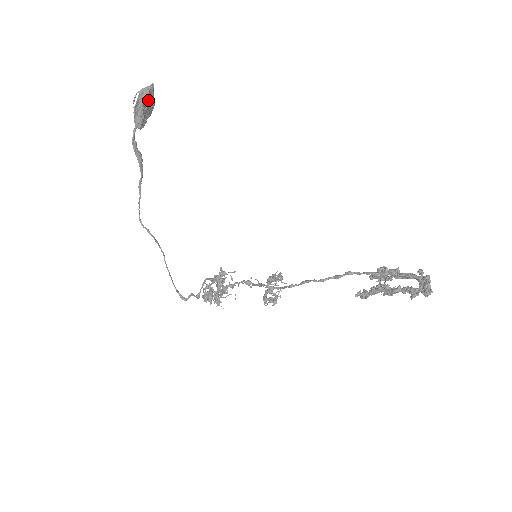
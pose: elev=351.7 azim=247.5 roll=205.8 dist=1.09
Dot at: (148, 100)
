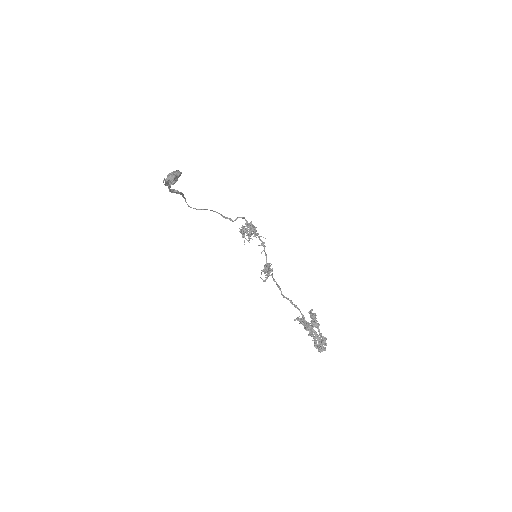
Dot at: (174, 179)
